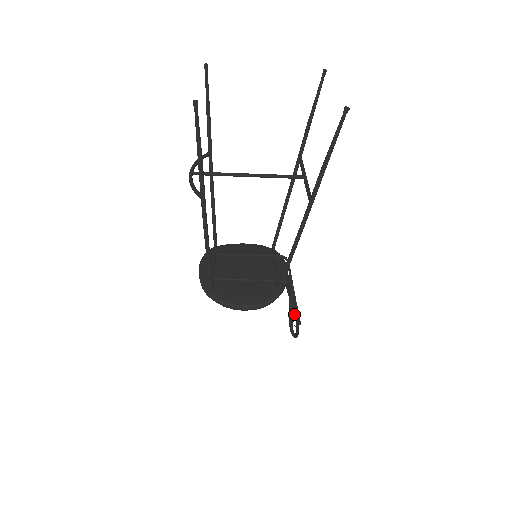
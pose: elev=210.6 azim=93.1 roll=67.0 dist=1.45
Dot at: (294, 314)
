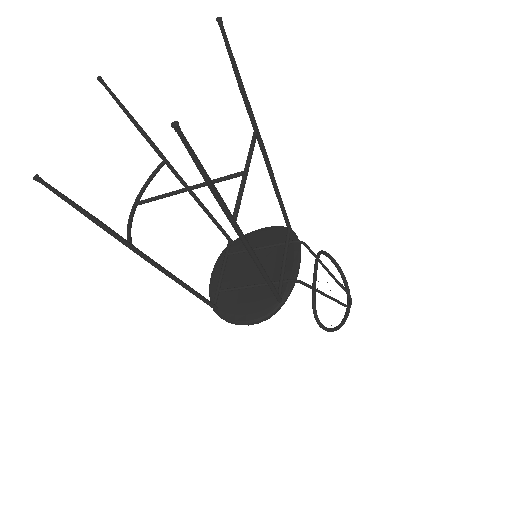
Dot at: occluded
